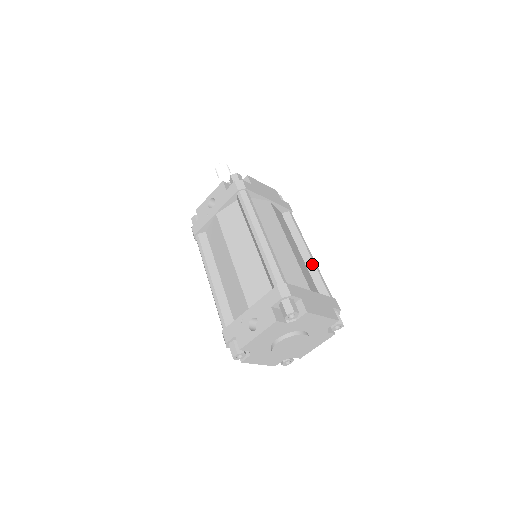
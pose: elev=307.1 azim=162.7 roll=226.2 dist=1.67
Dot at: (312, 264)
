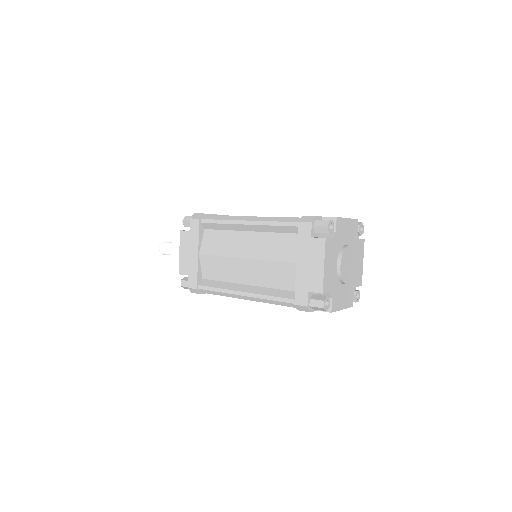
Dot at: occluded
